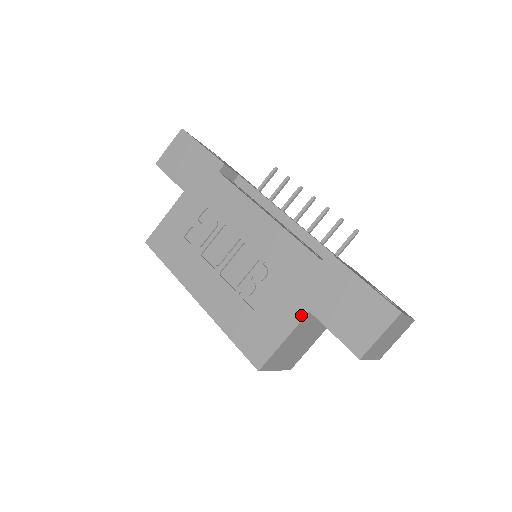
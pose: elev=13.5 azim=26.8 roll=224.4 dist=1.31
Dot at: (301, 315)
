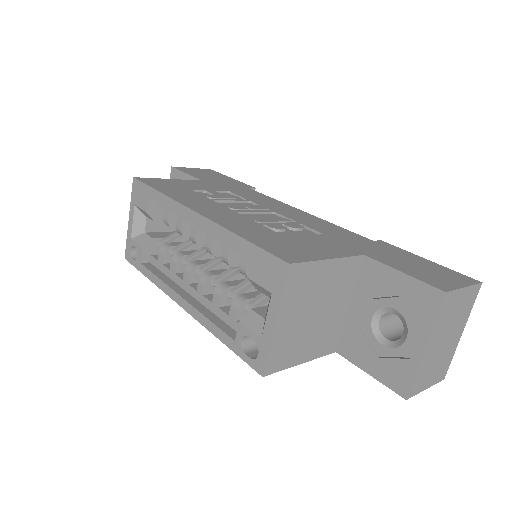
Dot at: (354, 253)
